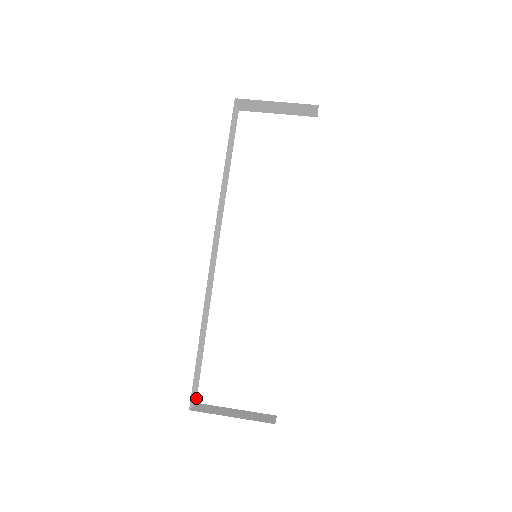
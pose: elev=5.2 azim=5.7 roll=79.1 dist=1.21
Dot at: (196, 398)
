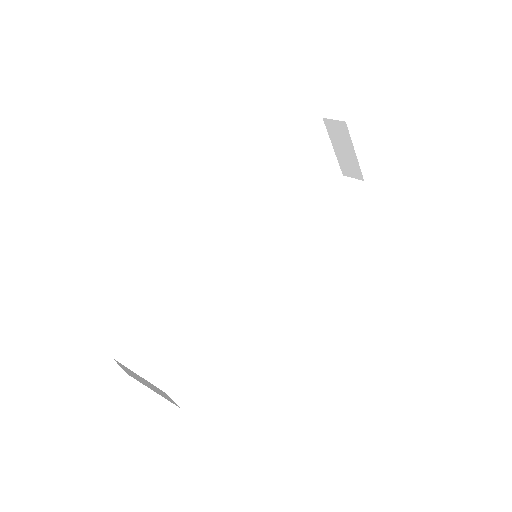
Dot at: occluded
